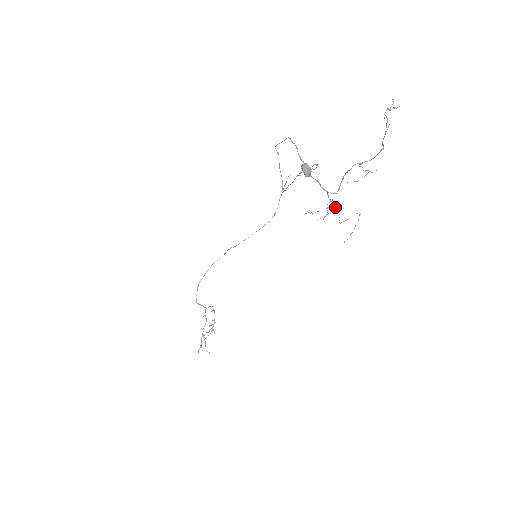
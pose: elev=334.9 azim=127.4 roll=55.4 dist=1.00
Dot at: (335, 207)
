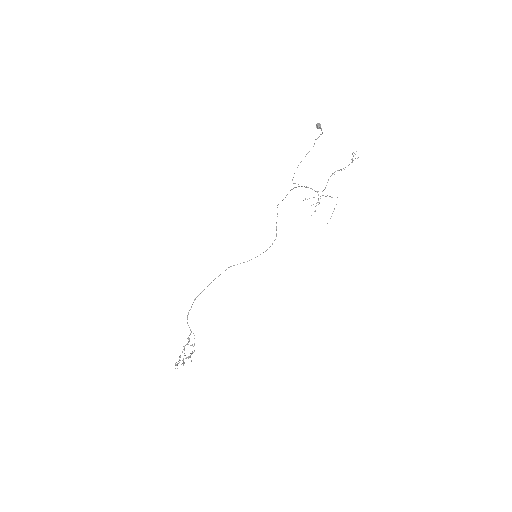
Dot at: (323, 195)
